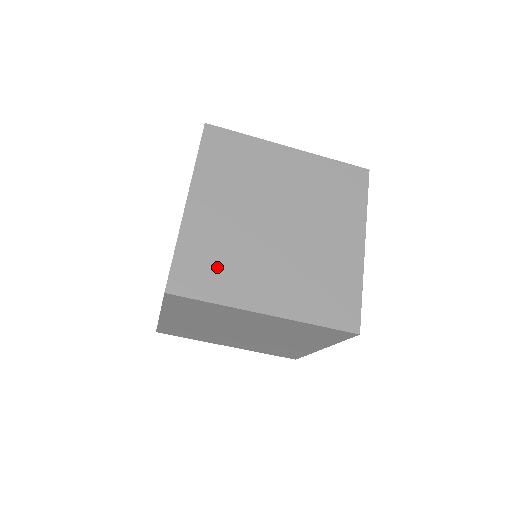
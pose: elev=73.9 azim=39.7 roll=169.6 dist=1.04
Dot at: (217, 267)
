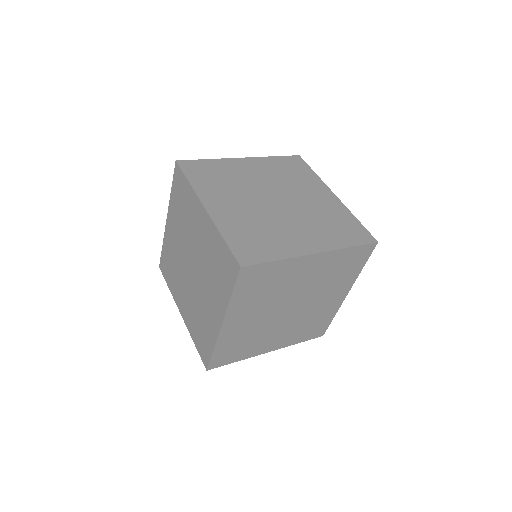
Dot at: (214, 178)
